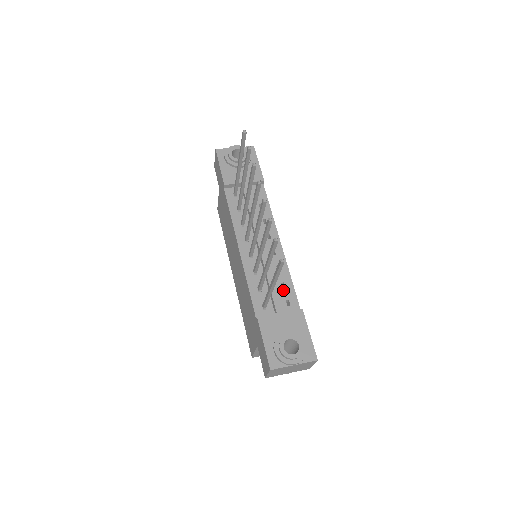
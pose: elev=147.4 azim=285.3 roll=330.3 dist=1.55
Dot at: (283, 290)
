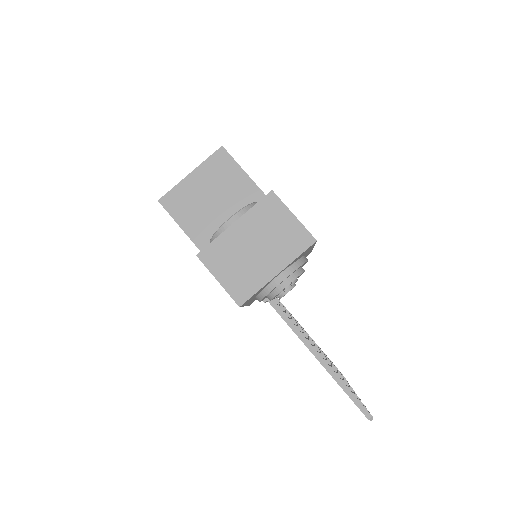
Dot at: occluded
